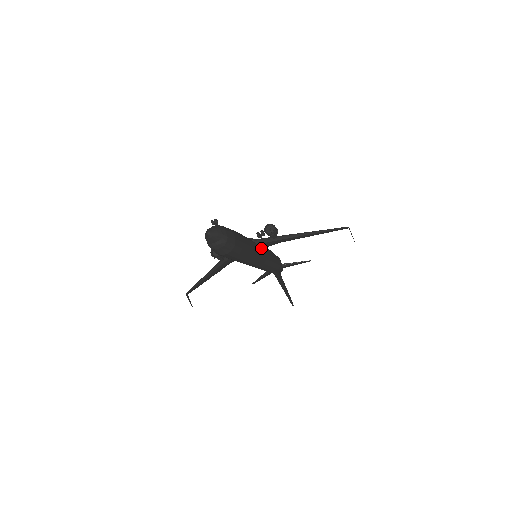
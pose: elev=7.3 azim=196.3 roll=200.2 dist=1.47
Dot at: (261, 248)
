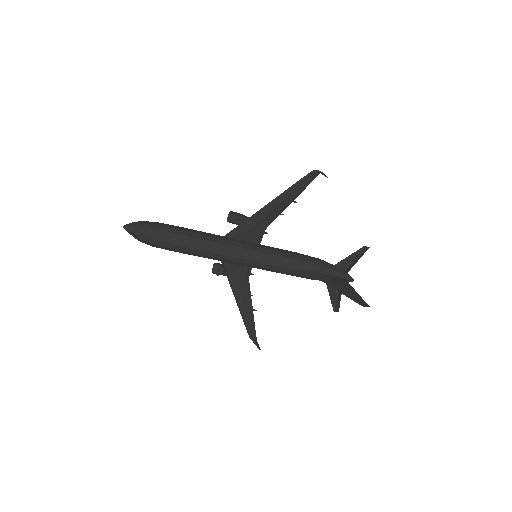
Dot at: (243, 242)
